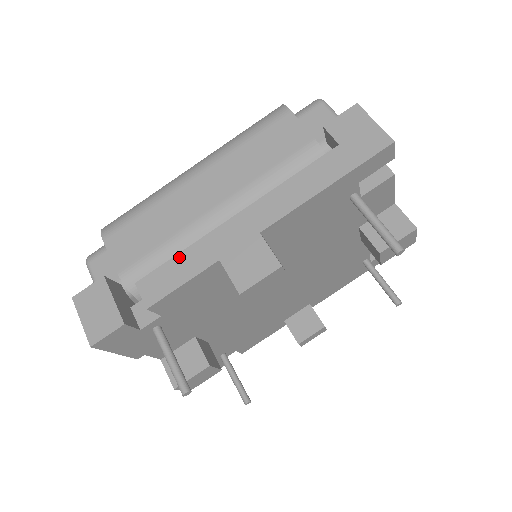
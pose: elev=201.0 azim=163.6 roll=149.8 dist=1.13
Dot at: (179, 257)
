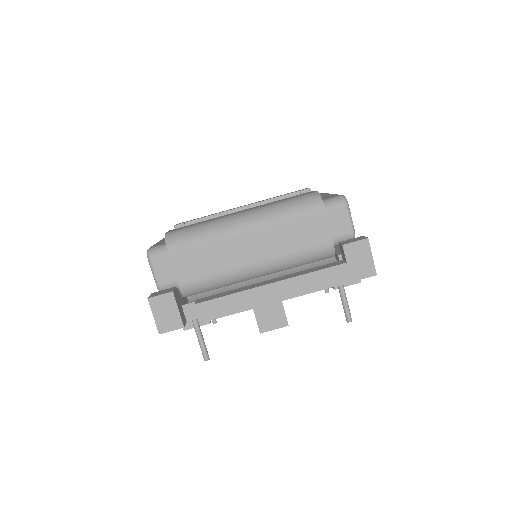
Dot at: (228, 298)
